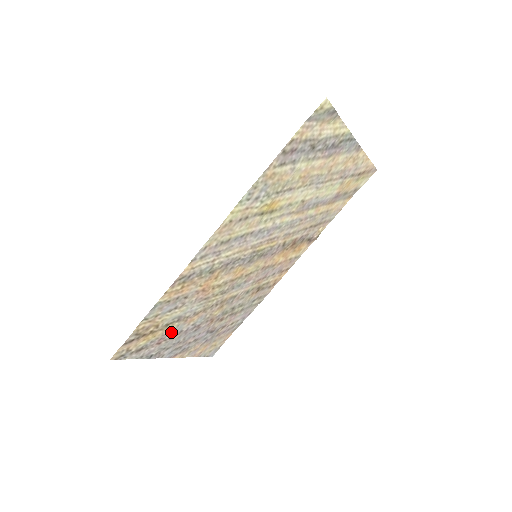
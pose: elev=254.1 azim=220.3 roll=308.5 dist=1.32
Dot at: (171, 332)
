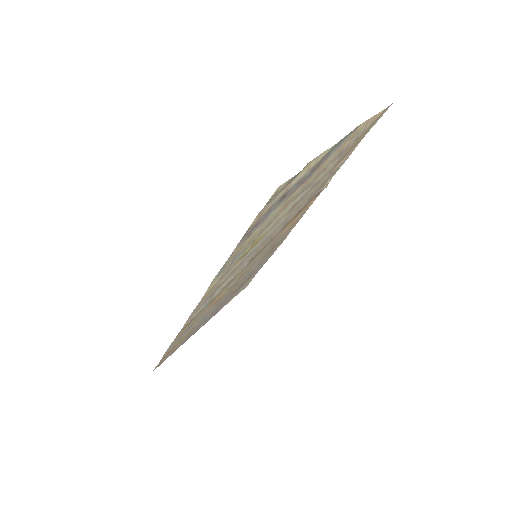
Dot at: (197, 326)
